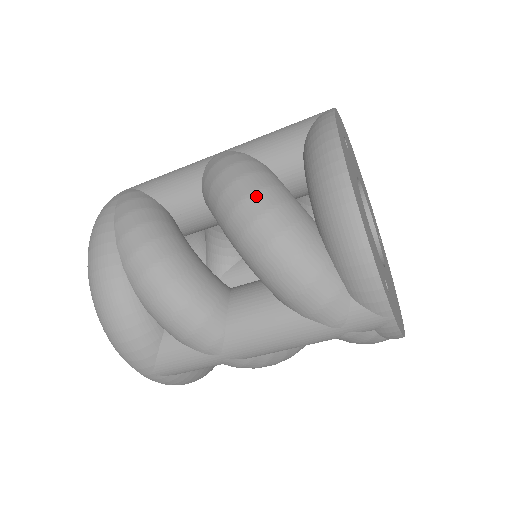
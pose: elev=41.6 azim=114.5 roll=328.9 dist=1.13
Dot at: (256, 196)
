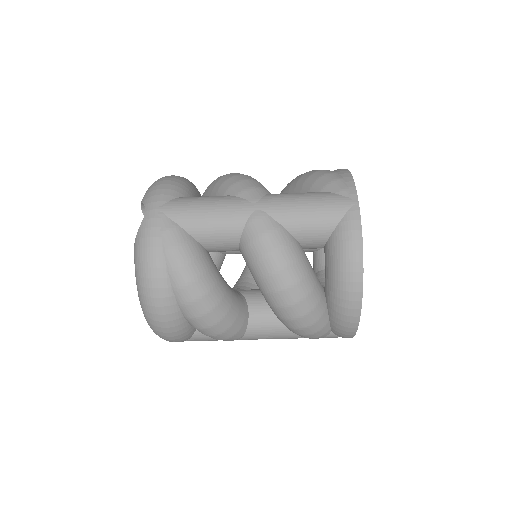
Dot at: (296, 288)
